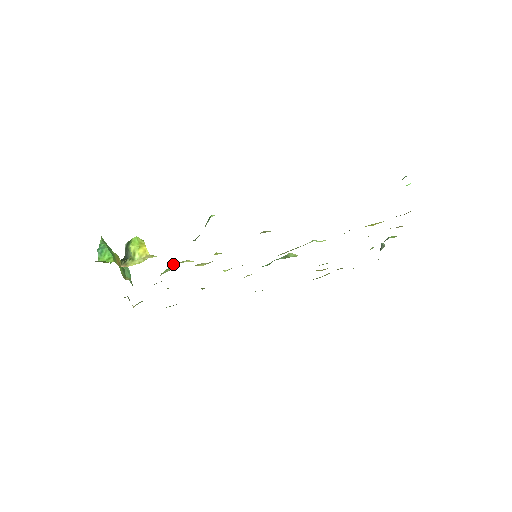
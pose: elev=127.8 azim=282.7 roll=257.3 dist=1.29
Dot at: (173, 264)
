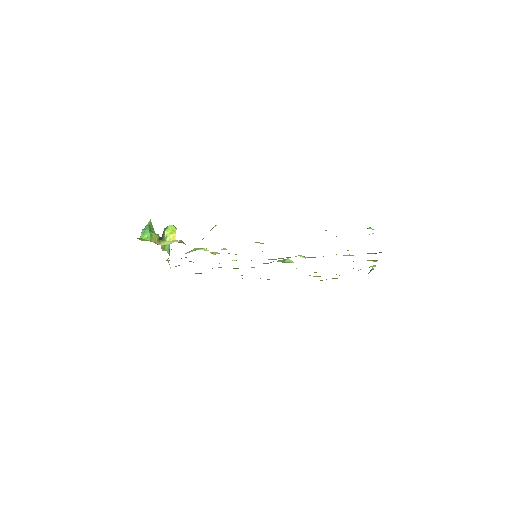
Dot at: (196, 248)
